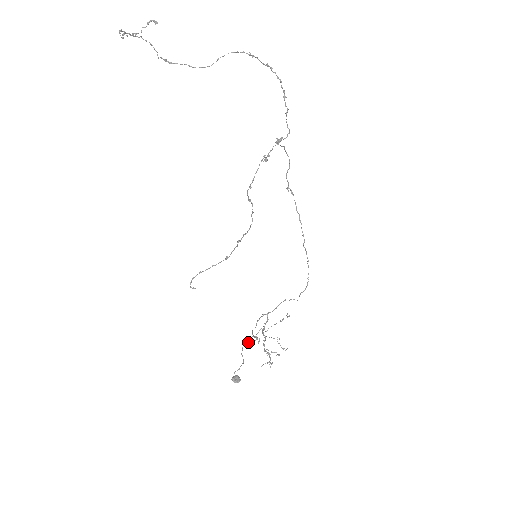
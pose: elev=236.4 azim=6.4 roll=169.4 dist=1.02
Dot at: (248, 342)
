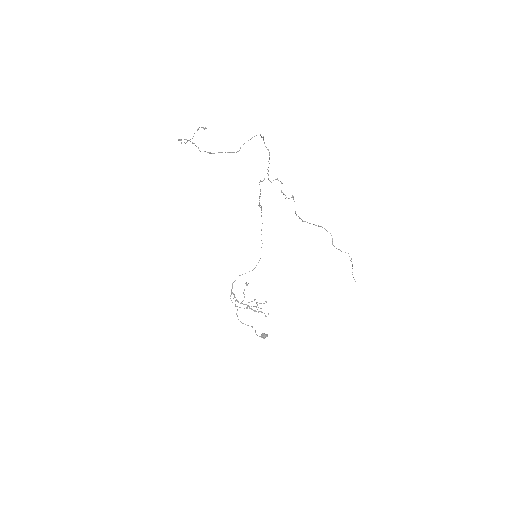
Dot at: (237, 315)
